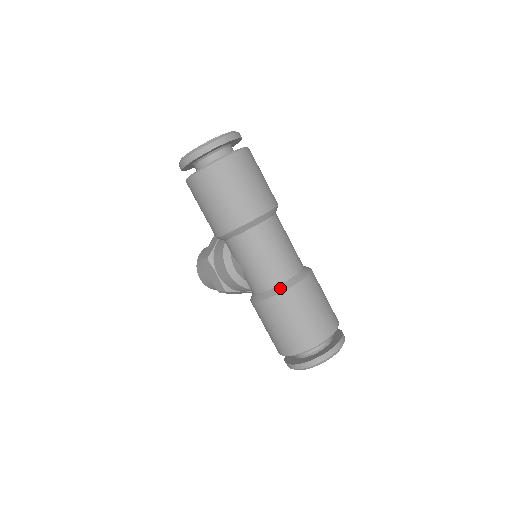
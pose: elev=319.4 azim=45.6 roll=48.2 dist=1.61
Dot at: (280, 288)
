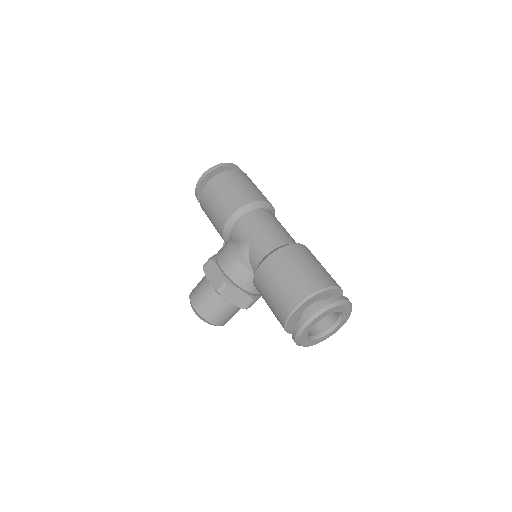
Dot at: (286, 245)
